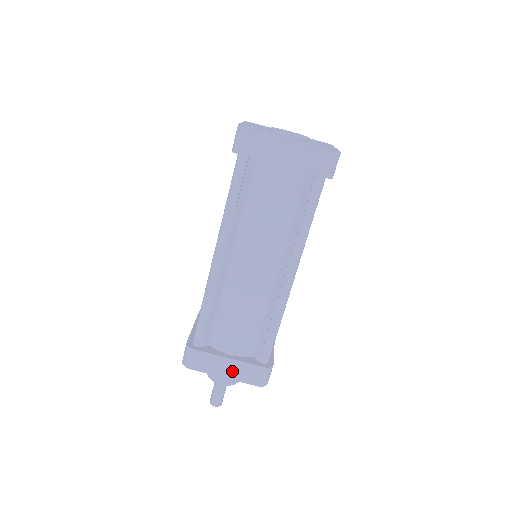
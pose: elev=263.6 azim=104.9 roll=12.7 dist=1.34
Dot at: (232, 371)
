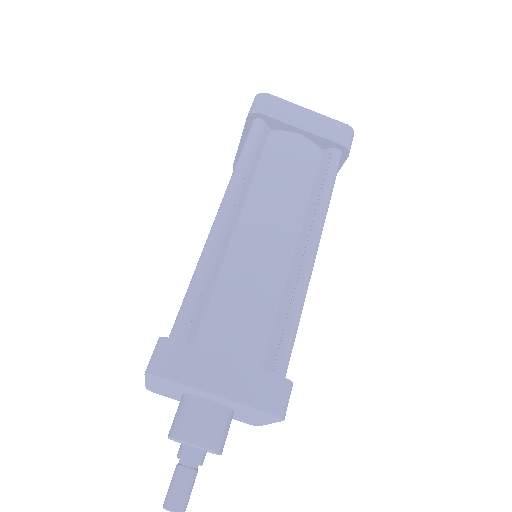
Dot at: (232, 383)
